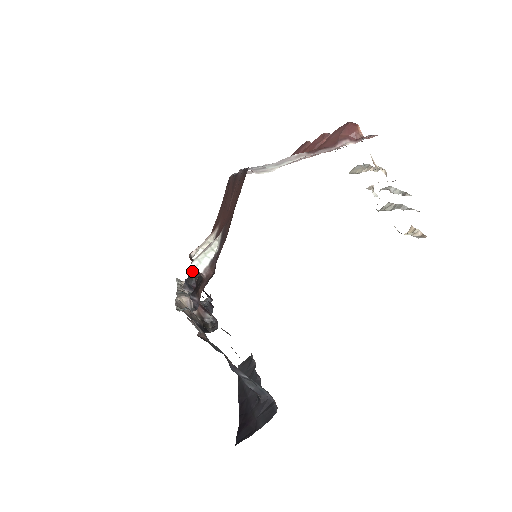
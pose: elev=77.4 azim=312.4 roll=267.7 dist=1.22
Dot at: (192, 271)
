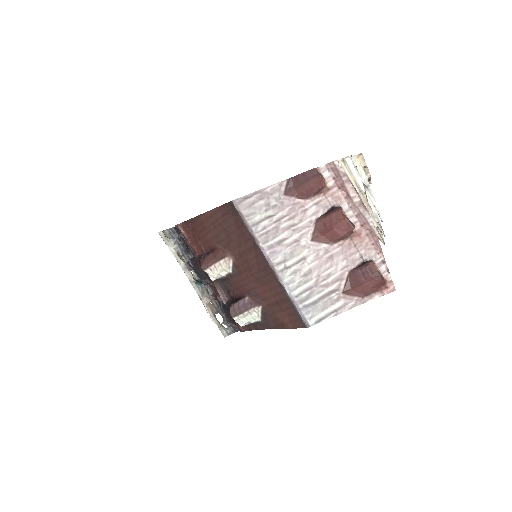
Dot at: (204, 274)
